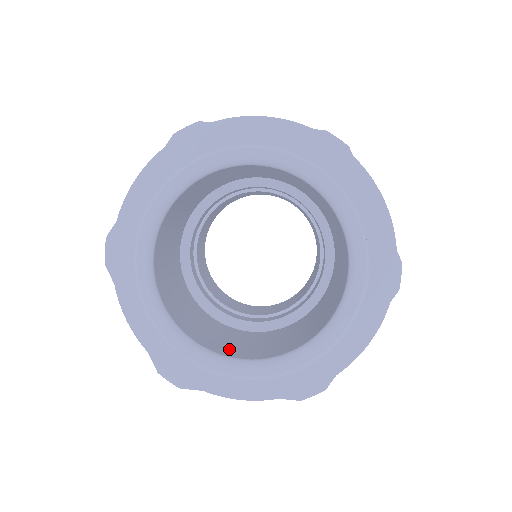
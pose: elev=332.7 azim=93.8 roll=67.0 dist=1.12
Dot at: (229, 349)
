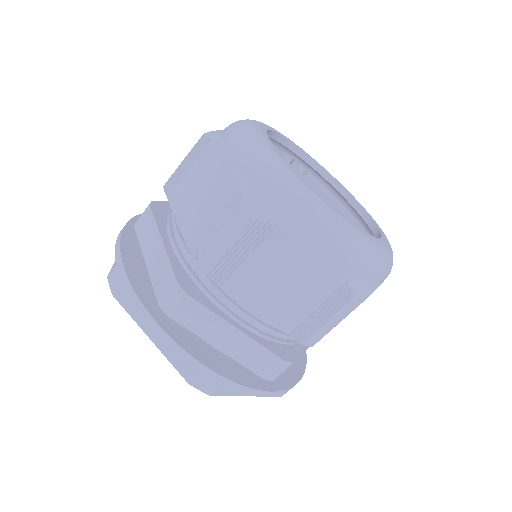
Dot at: occluded
